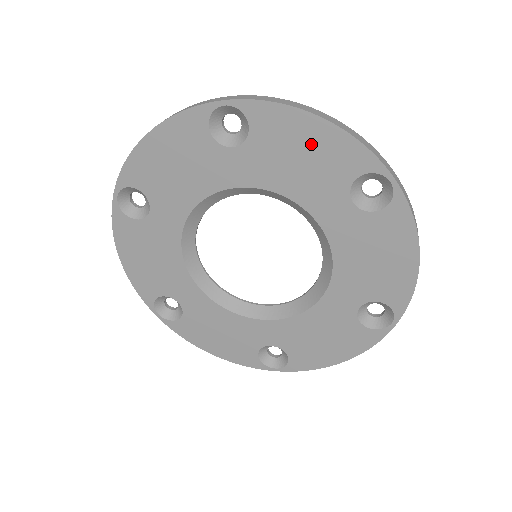
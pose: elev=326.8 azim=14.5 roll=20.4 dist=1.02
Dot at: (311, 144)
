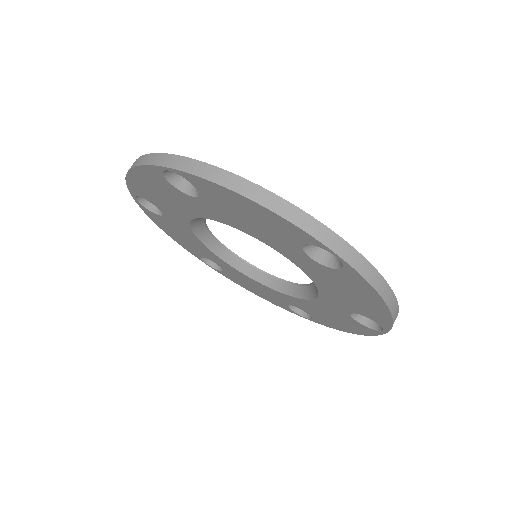
Dot at: (252, 213)
